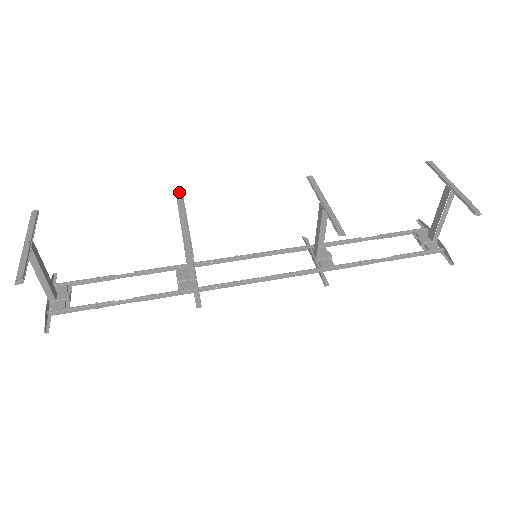
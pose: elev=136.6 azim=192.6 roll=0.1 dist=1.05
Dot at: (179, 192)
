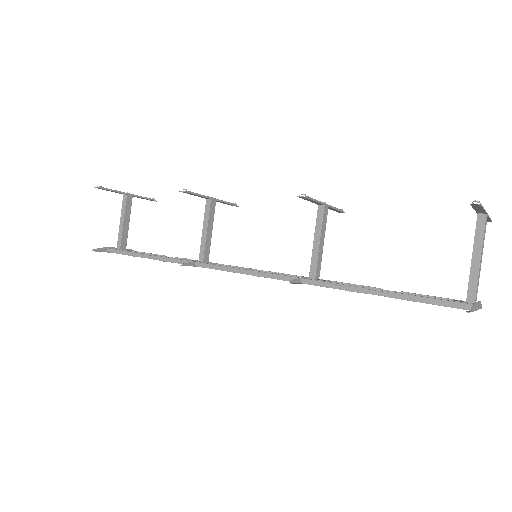
Dot at: (235, 203)
